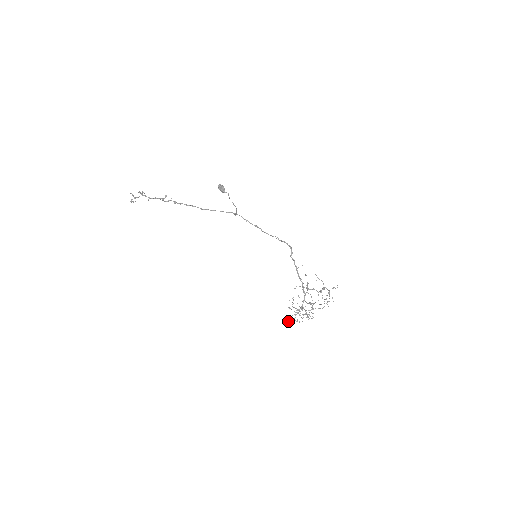
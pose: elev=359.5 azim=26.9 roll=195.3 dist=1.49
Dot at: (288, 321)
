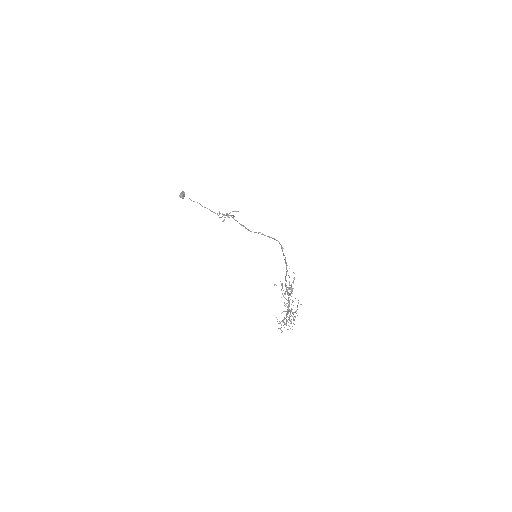
Dot at: occluded
